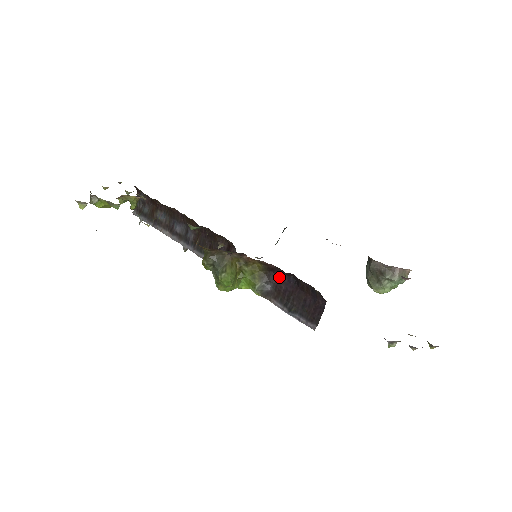
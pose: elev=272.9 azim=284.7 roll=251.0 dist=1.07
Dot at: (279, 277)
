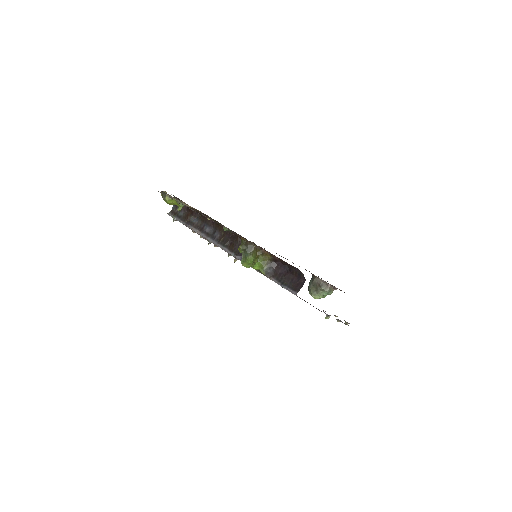
Dot at: (278, 266)
